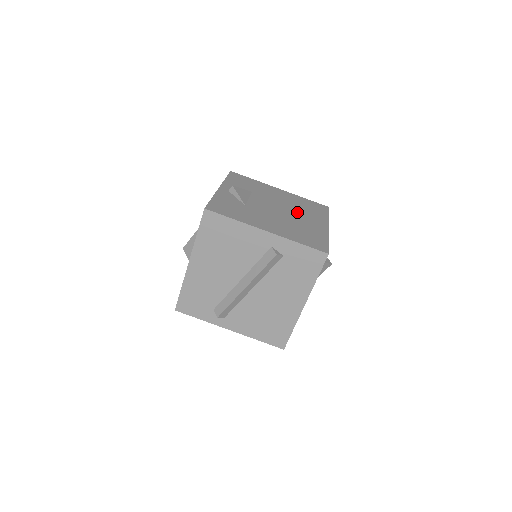
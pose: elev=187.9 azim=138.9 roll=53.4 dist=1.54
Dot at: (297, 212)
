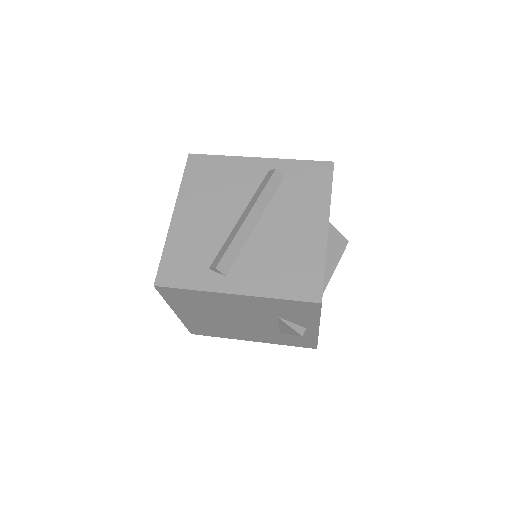
Dot at: occluded
